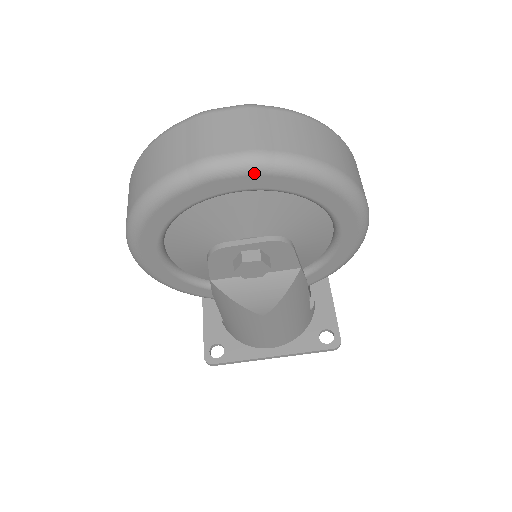
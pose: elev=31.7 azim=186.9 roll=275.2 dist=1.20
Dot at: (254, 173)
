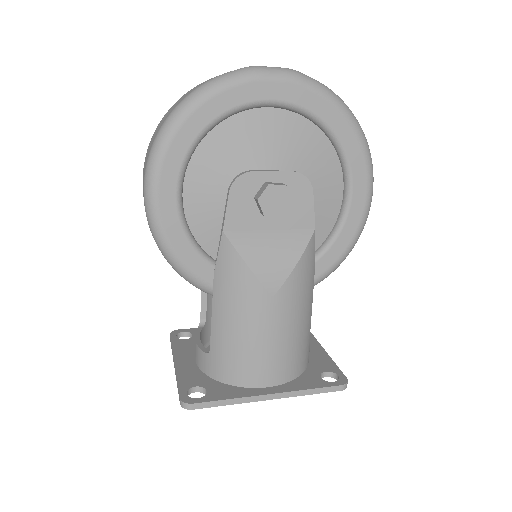
Dot at: (292, 81)
